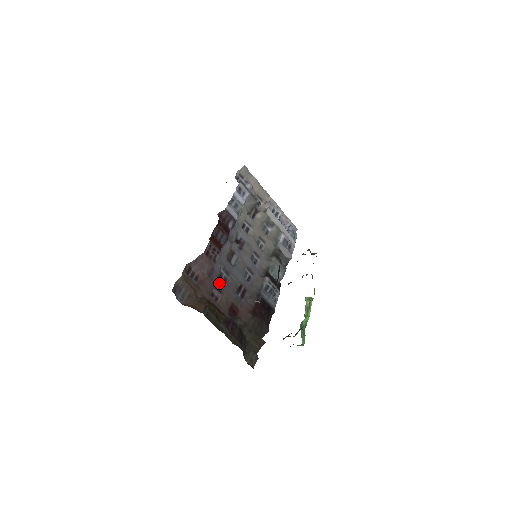
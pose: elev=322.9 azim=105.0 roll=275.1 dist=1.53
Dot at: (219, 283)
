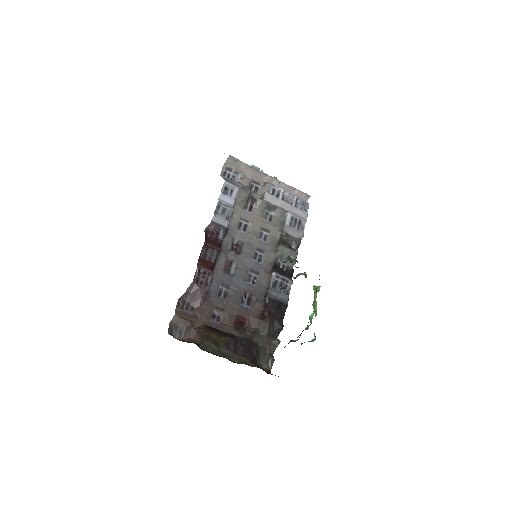
Dot at: (218, 302)
